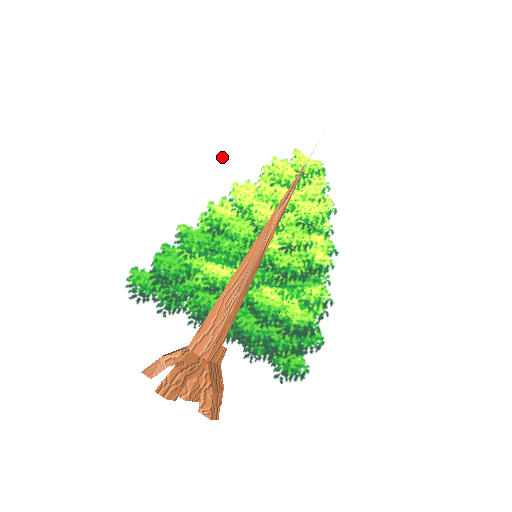
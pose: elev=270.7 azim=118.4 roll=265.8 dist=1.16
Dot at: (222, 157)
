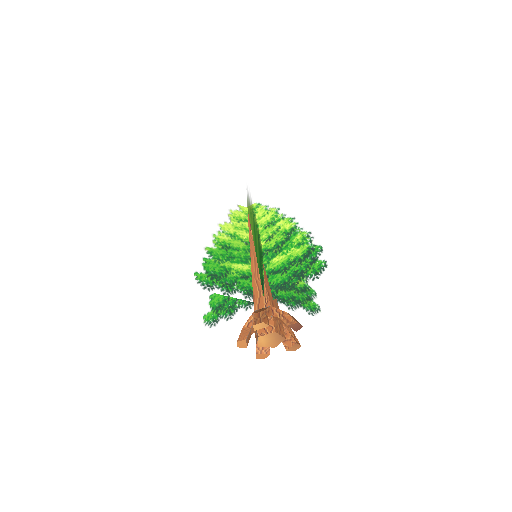
Dot at: (205, 214)
